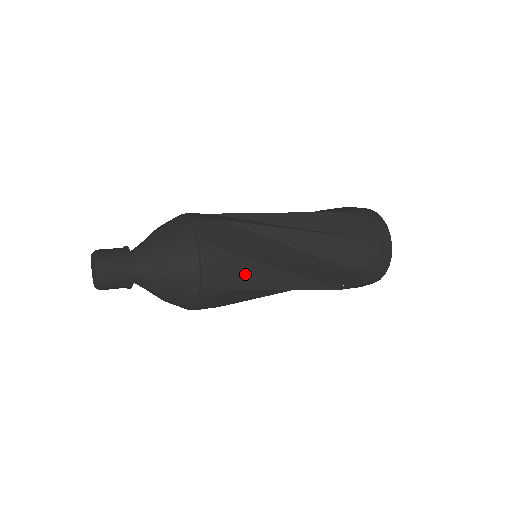
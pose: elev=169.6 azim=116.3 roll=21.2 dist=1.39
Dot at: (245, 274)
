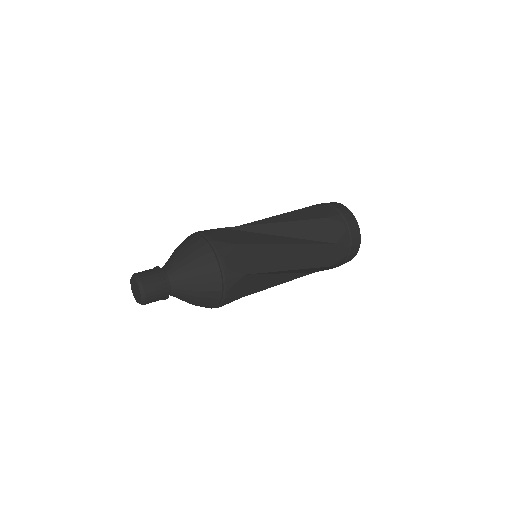
Dot at: (252, 261)
